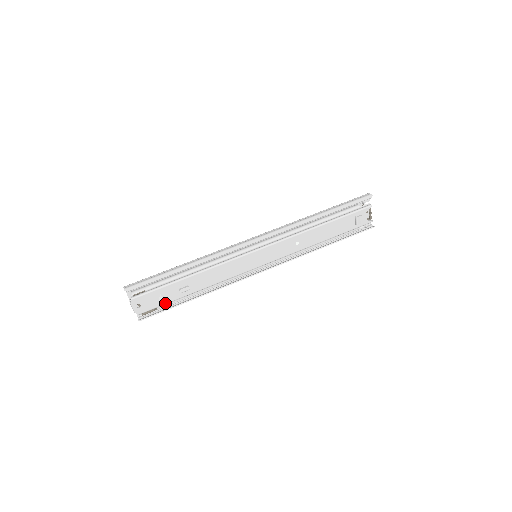
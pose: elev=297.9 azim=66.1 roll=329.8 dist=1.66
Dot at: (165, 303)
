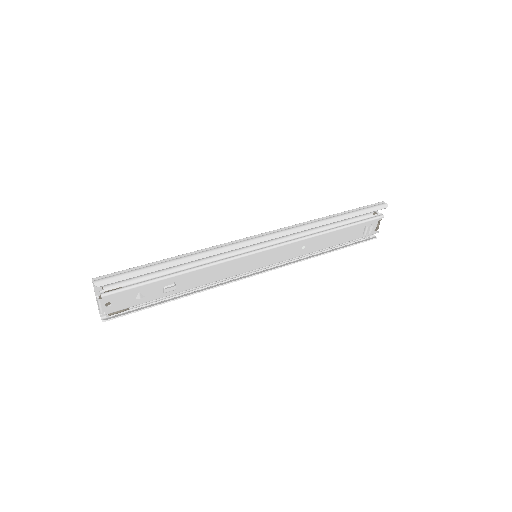
Dot at: (141, 303)
